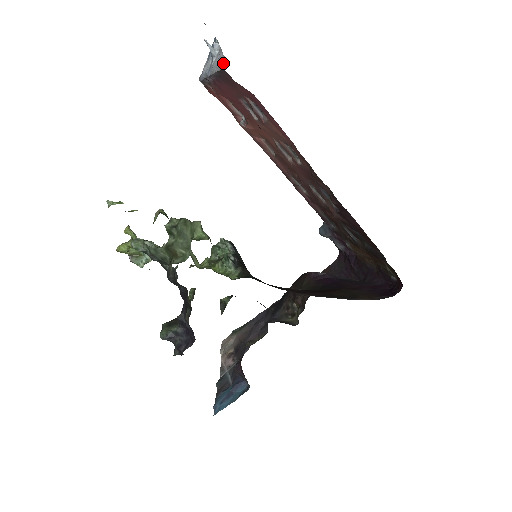
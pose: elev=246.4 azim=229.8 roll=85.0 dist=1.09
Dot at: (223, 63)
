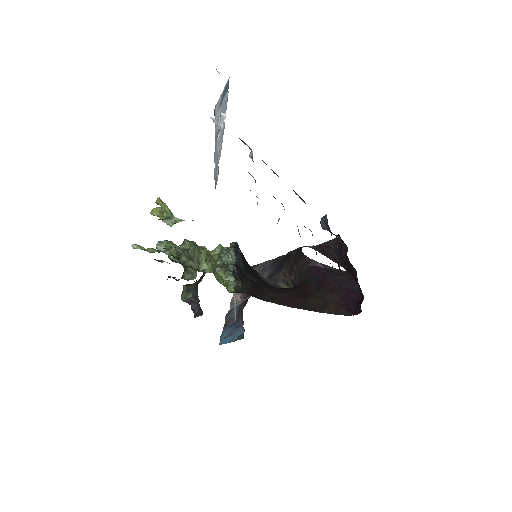
Dot at: (215, 188)
